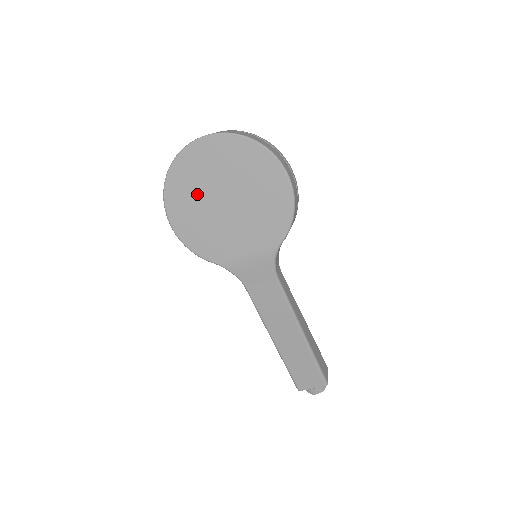
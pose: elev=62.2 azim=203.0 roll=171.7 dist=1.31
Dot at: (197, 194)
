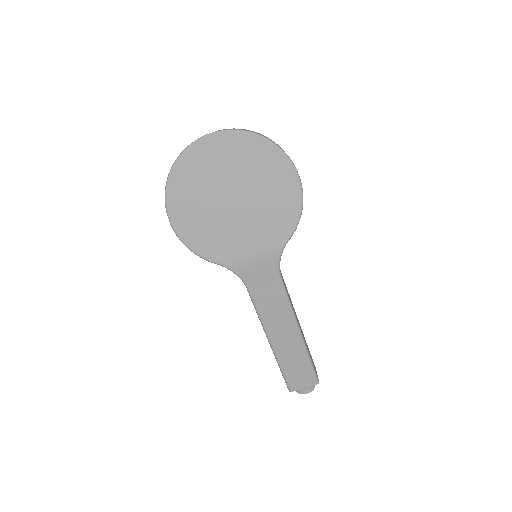
Dot at: (203, 192)
